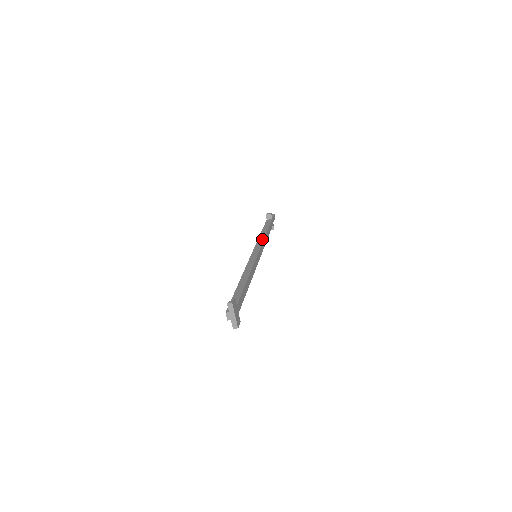
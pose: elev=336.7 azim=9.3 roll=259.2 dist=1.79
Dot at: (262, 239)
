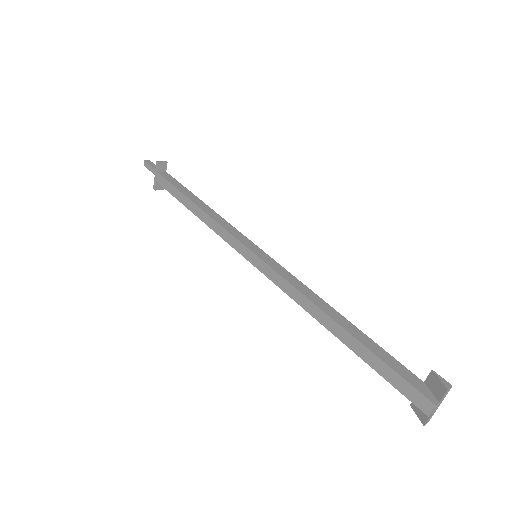
Dot at: (221, 218)
